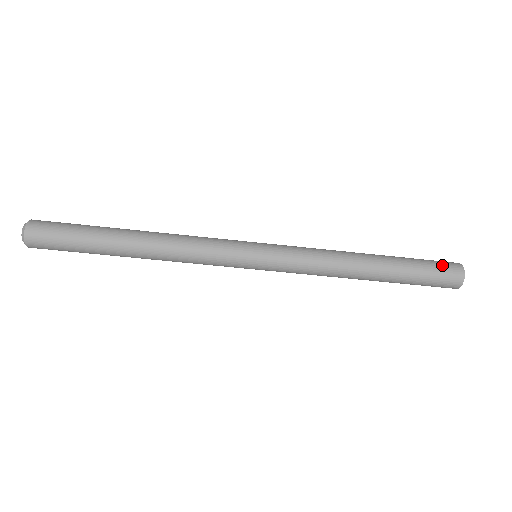
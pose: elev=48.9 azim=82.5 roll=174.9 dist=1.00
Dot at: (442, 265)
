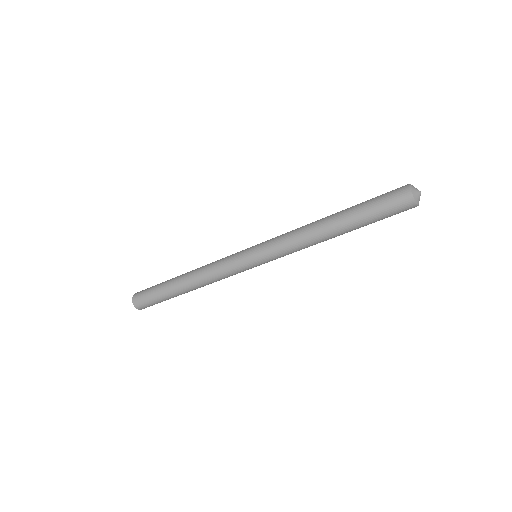
Dot at: (390, 196)
